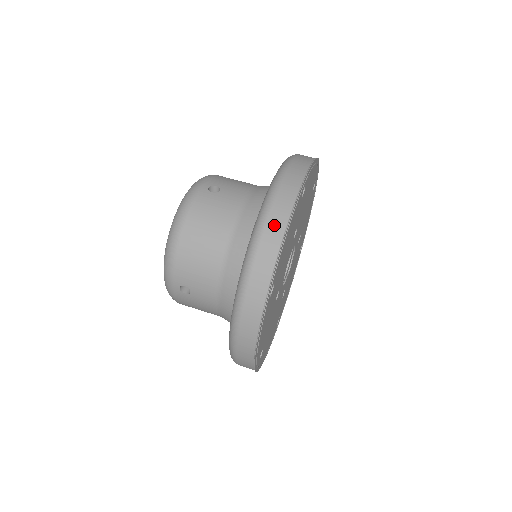
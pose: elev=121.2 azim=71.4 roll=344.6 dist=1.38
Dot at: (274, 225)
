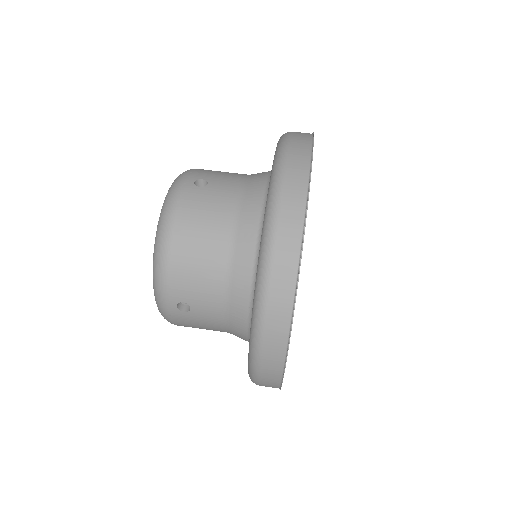
Dot at: (290, 211)
